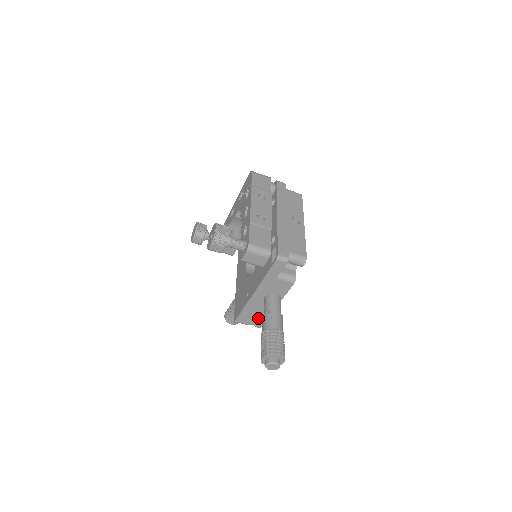
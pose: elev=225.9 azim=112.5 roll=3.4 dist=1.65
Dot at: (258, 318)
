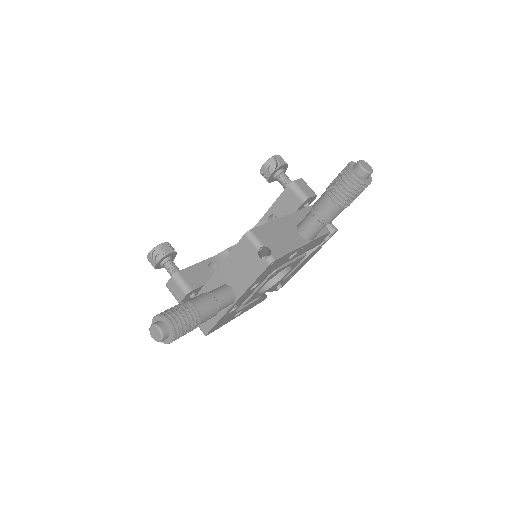
Dot at: (279, 245)
